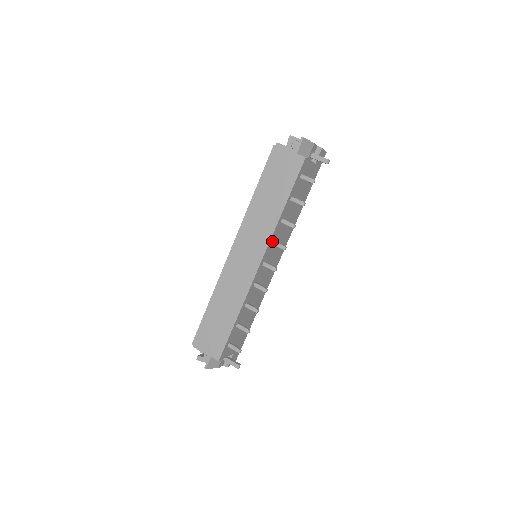
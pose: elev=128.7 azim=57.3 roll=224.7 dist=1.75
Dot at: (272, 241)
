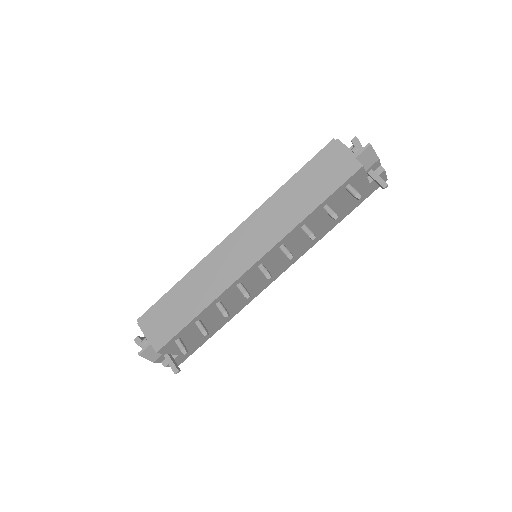
Dot at: (281, 244)
